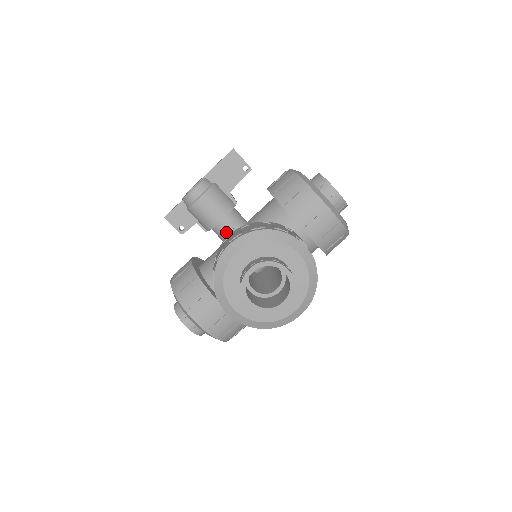
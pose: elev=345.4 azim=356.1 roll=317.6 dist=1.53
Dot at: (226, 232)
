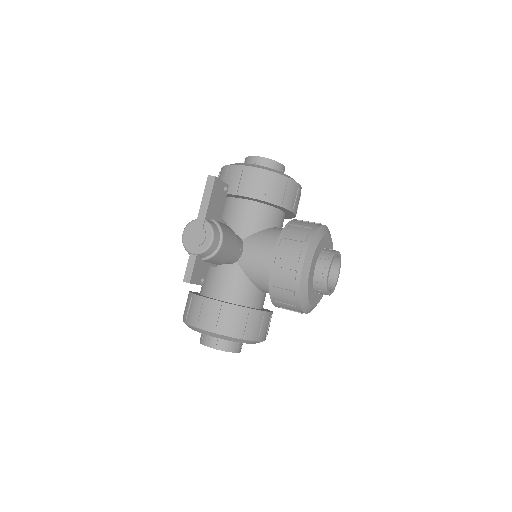
Dot at: (236, 255)
